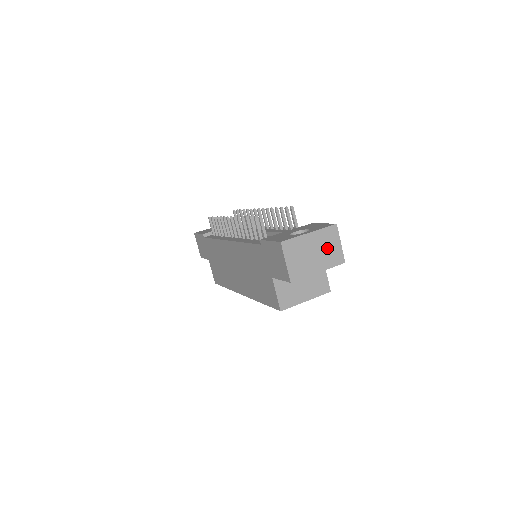
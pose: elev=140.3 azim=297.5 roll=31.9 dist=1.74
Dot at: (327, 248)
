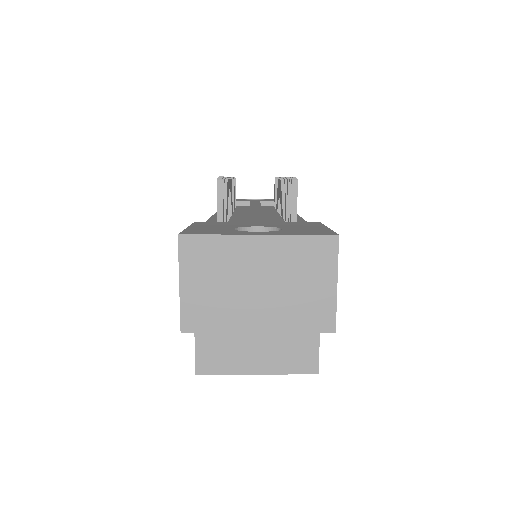
Dot at: (296, 284)
